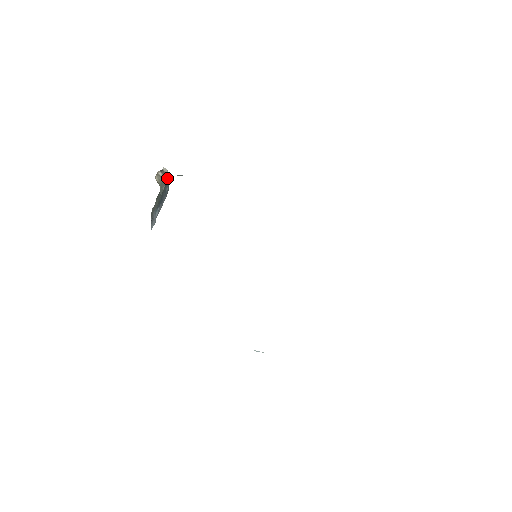
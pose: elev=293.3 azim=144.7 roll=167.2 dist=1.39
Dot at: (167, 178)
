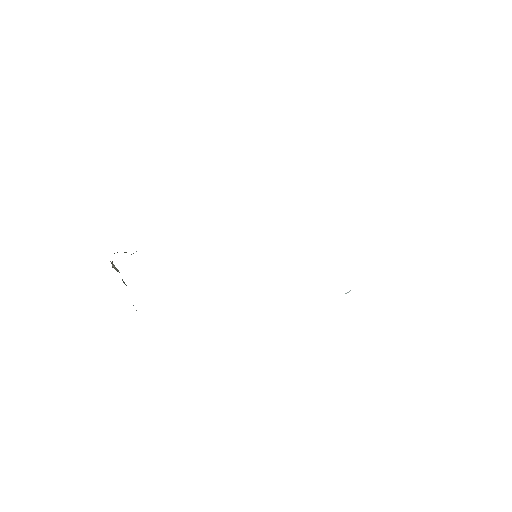
Dot at: occluded
